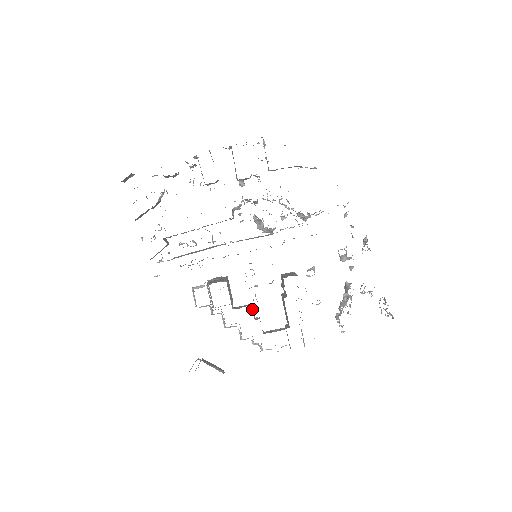
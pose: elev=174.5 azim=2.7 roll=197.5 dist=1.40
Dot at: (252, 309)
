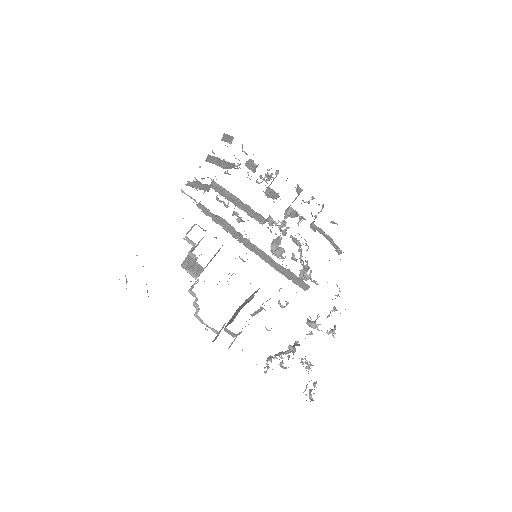
Dot at: occluded
